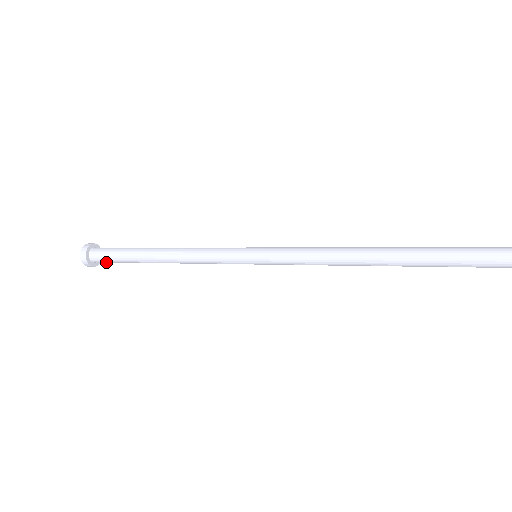
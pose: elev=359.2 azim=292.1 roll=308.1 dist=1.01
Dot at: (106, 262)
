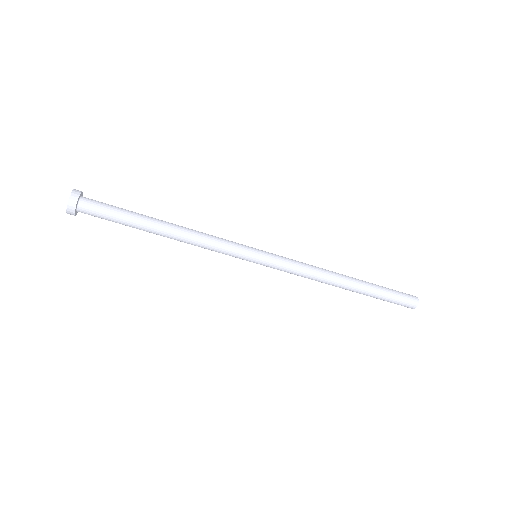
Dot at: (96, 207)
